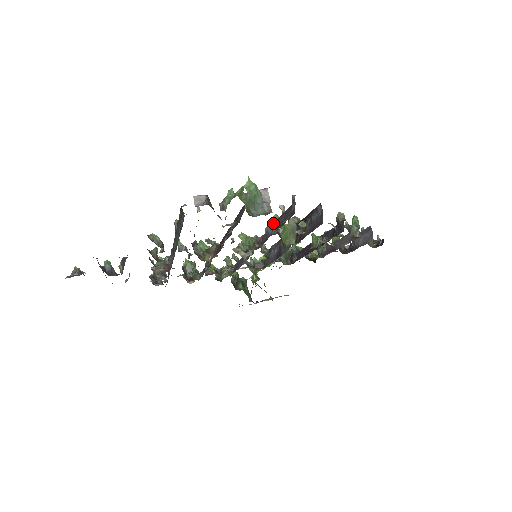
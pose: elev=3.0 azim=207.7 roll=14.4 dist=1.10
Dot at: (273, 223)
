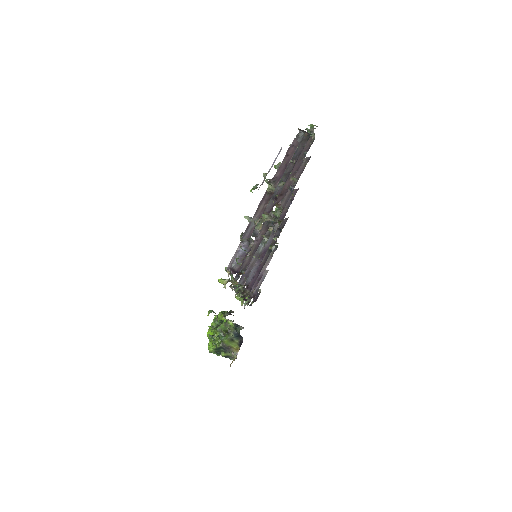
Dot at: (294, 178)
